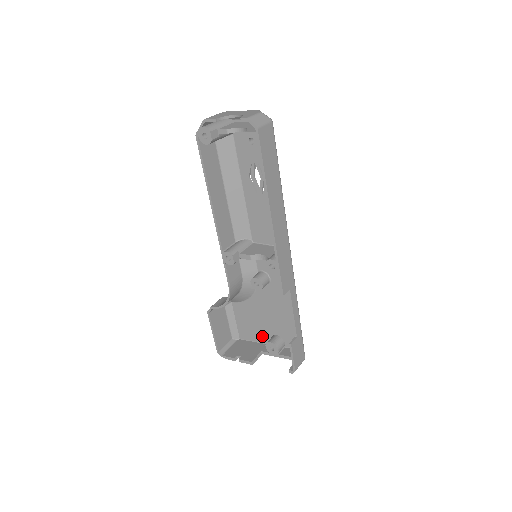
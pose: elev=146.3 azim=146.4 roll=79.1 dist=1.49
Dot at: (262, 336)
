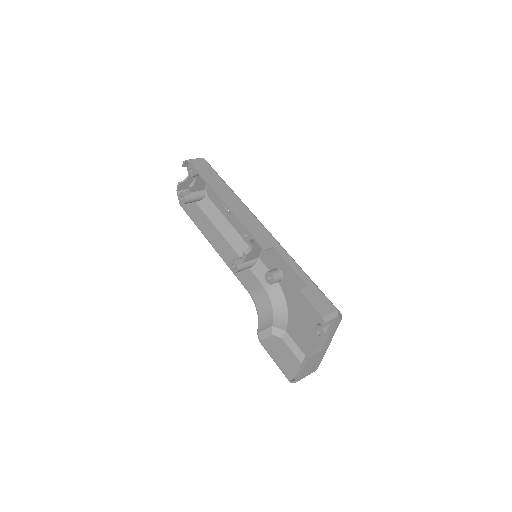
Dot at: occluded
